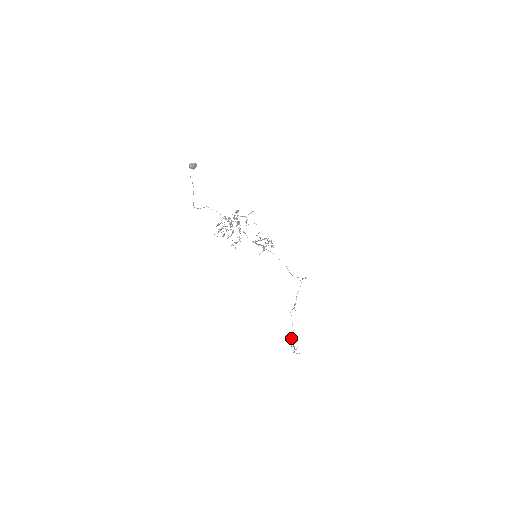
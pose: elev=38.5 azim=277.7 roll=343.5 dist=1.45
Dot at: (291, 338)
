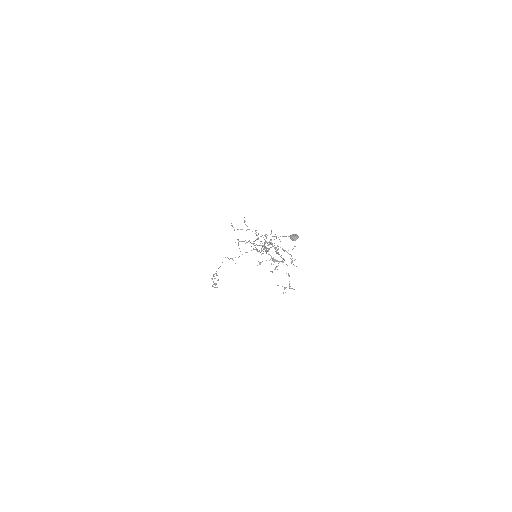
Dot at: (213, 275)
